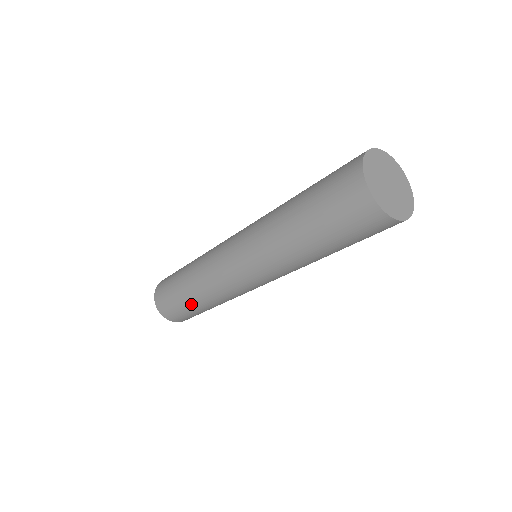
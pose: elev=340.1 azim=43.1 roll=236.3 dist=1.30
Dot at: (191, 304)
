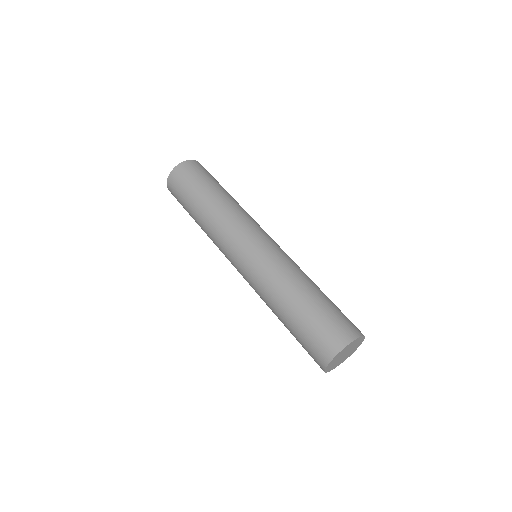
Dot at: occluded
